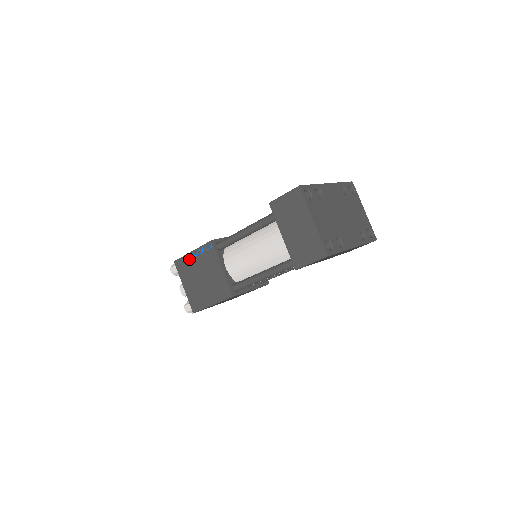
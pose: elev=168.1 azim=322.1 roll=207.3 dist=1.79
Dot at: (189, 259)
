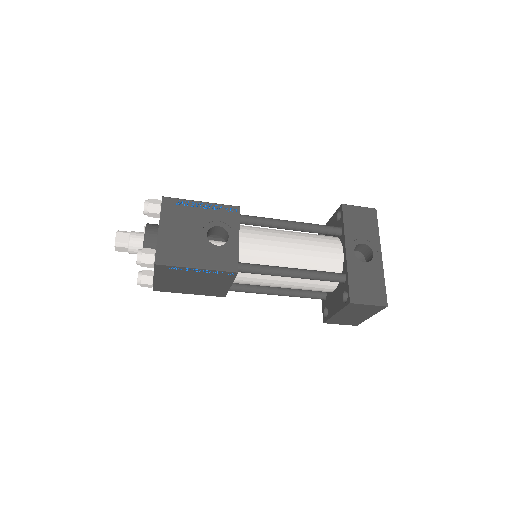
Dot at: (185, 270)
